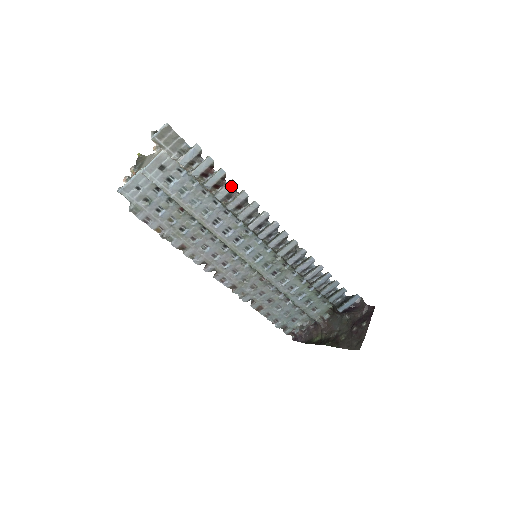
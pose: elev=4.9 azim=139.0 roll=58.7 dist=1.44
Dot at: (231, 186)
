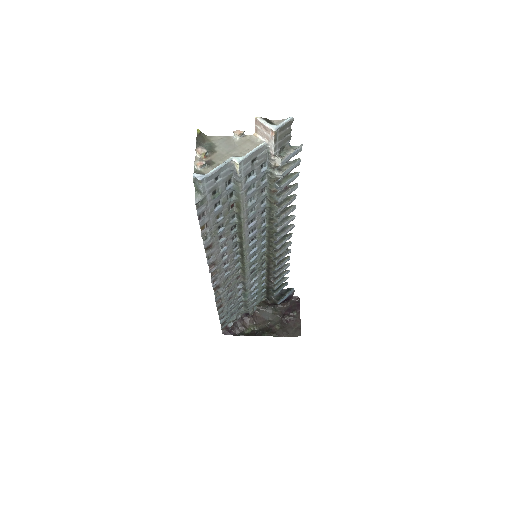
Dot at: (293, 190)
